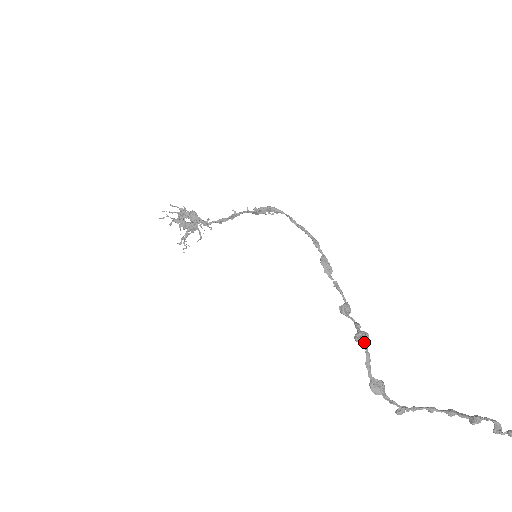
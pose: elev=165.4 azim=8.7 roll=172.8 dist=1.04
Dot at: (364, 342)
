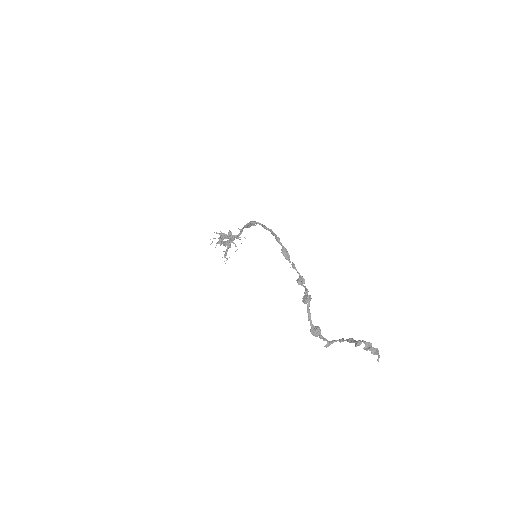
Dot at: occluded
